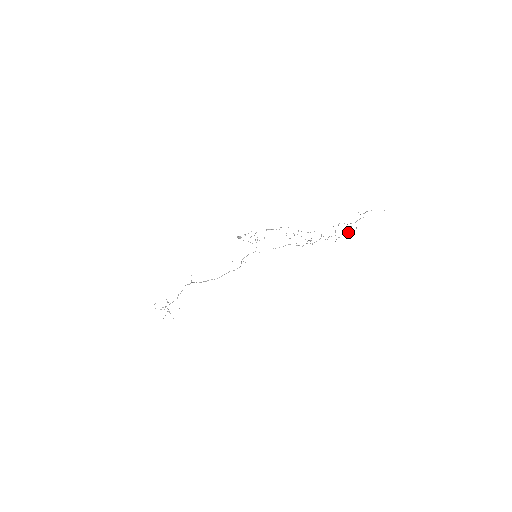
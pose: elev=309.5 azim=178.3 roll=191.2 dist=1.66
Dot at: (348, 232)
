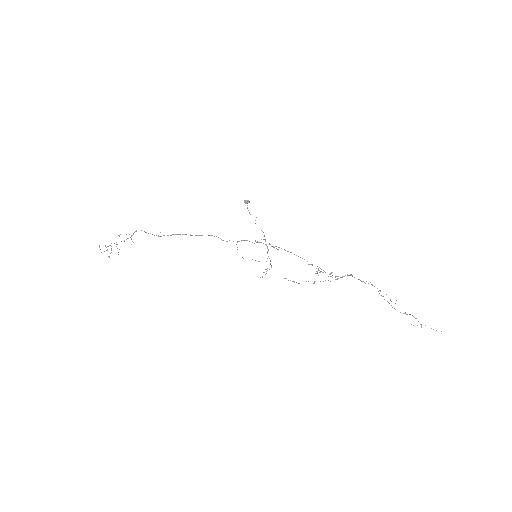
Dot at: (383, 296)
